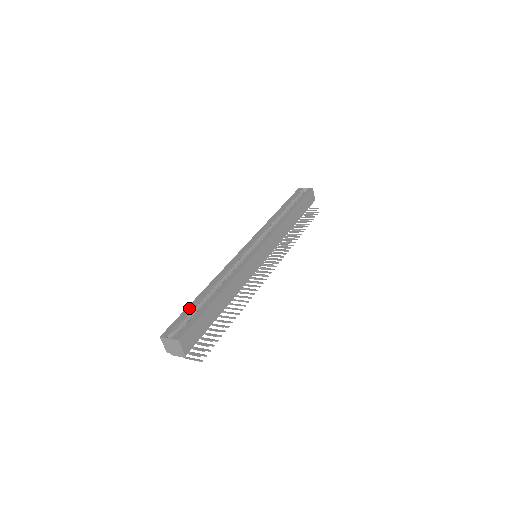
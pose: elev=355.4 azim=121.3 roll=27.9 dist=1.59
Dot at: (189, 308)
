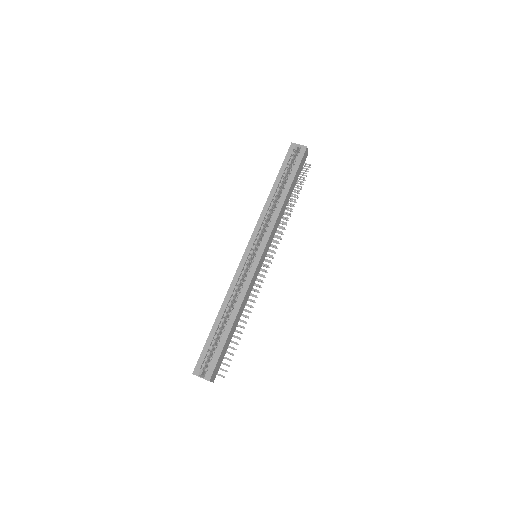
Dot at: (209, 340)
